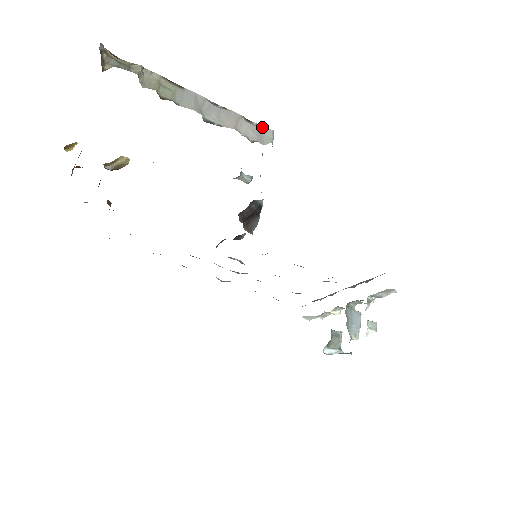
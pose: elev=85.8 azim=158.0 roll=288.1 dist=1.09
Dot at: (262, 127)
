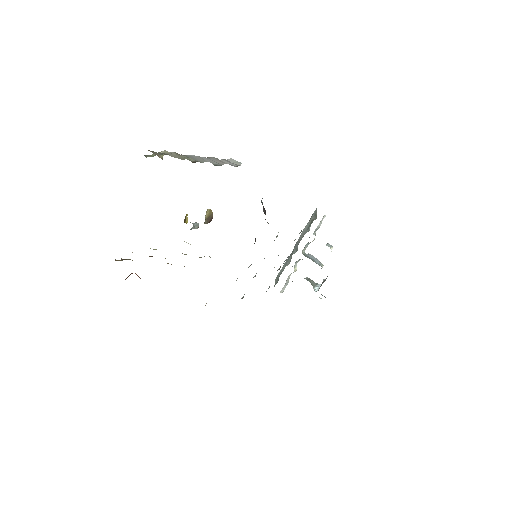
Dot at: (226, 160)
